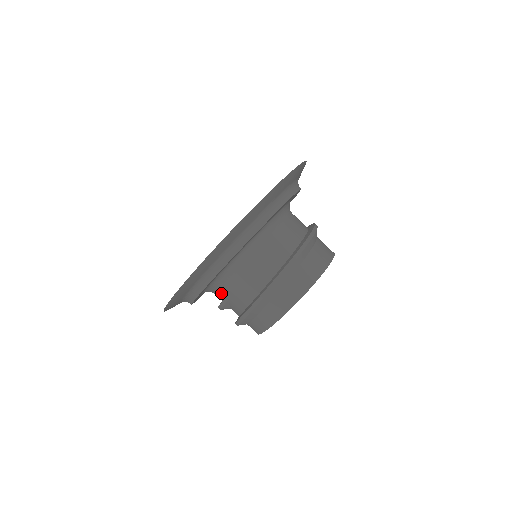
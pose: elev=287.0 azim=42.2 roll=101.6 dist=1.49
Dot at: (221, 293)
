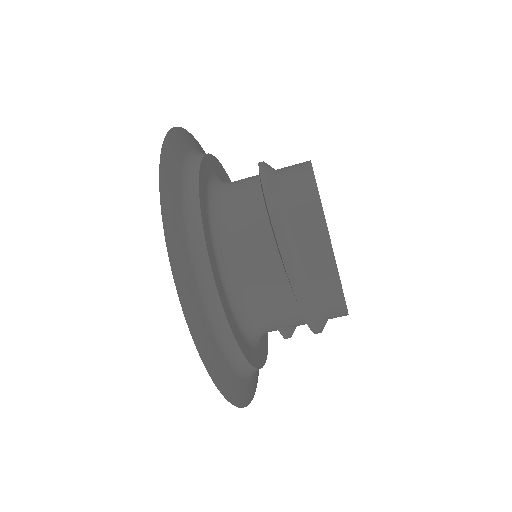
Dot at: (269, 330)
